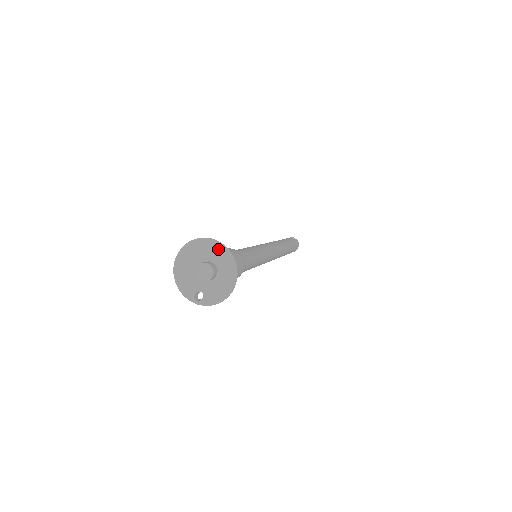
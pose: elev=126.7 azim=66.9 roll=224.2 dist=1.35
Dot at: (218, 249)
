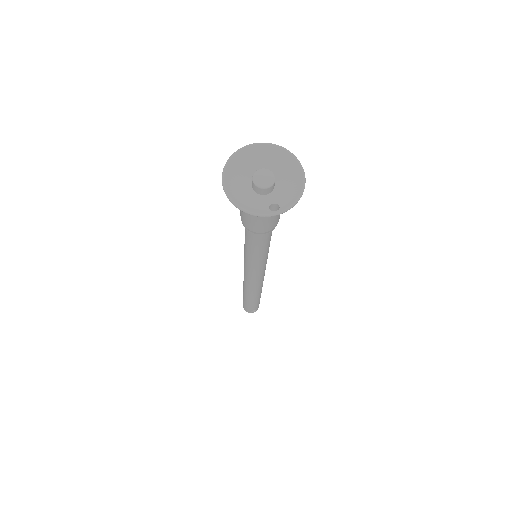
Dot at: (261, 152)
